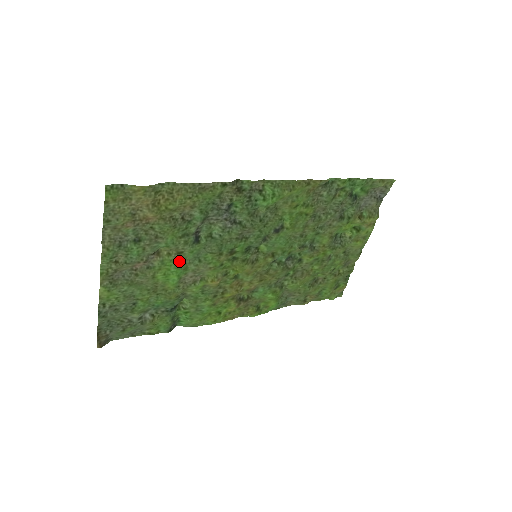
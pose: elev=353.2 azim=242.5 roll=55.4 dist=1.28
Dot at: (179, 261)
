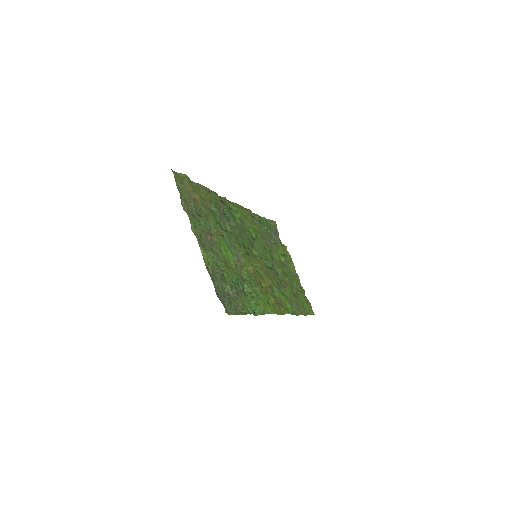
Dot at: (225, 243)
